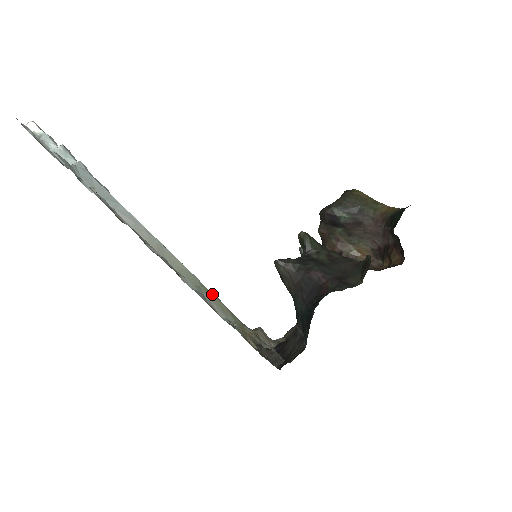
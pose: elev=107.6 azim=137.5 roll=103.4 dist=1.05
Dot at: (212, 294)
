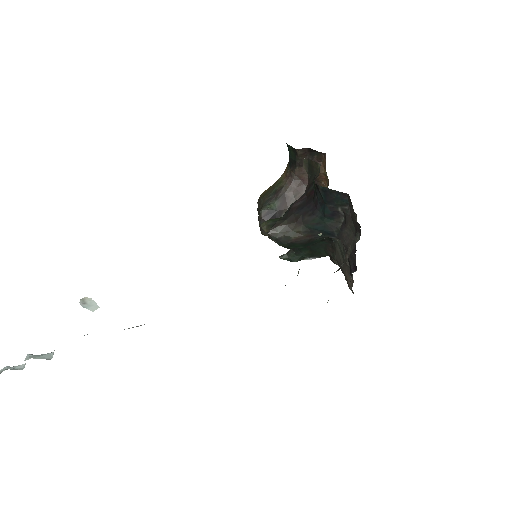
Dot at: occluded
